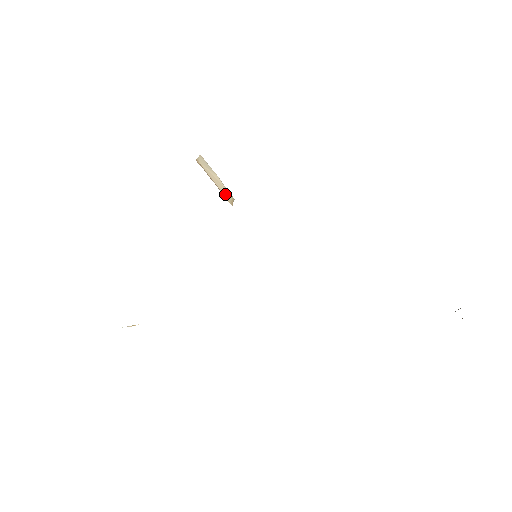
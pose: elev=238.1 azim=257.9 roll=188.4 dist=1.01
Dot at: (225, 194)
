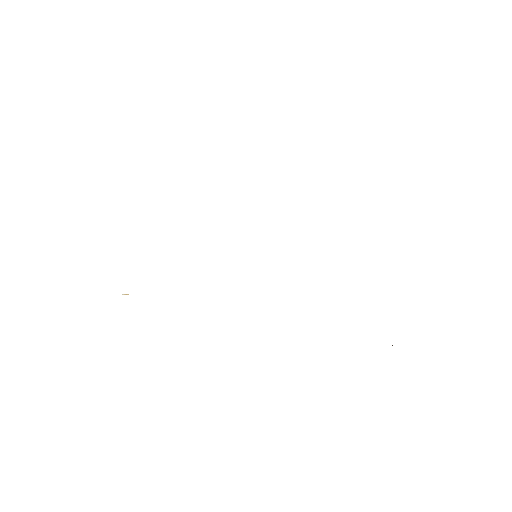
Dot at: occluded
